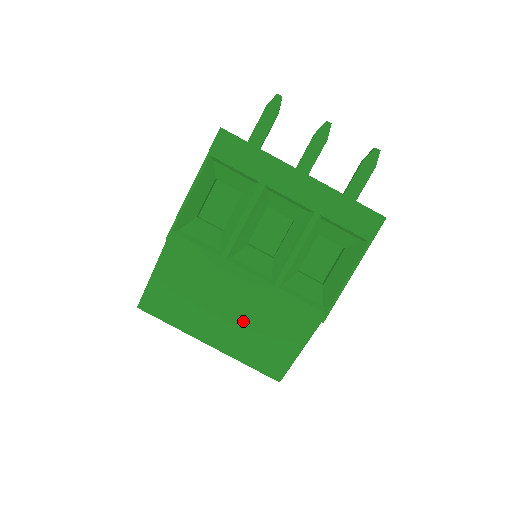
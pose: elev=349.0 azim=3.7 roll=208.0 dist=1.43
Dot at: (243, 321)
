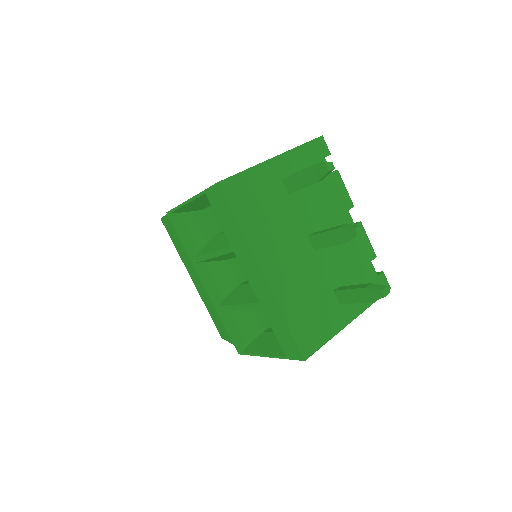
Dot at: (207, 294)
